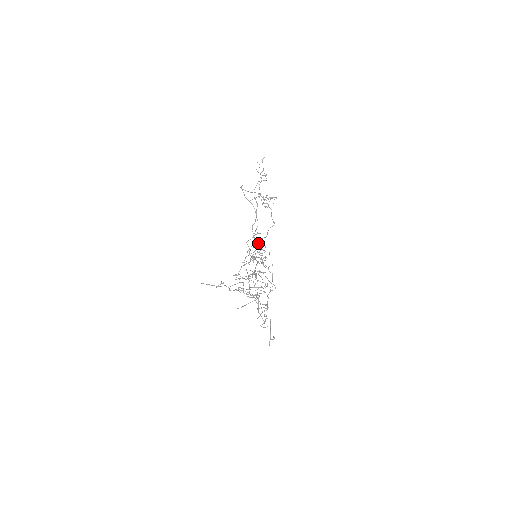
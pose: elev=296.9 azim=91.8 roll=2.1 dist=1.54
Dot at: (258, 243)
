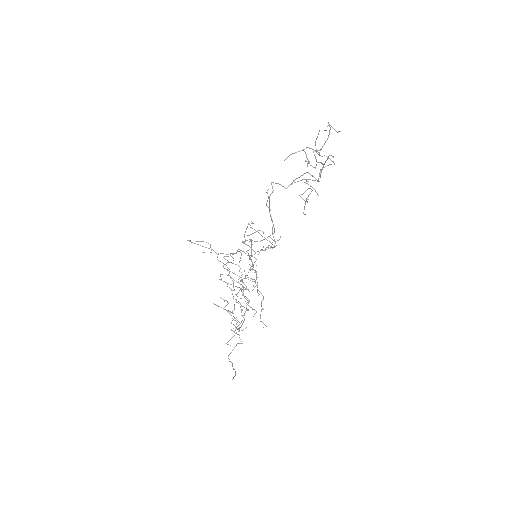
Dot at: (256, 275)
